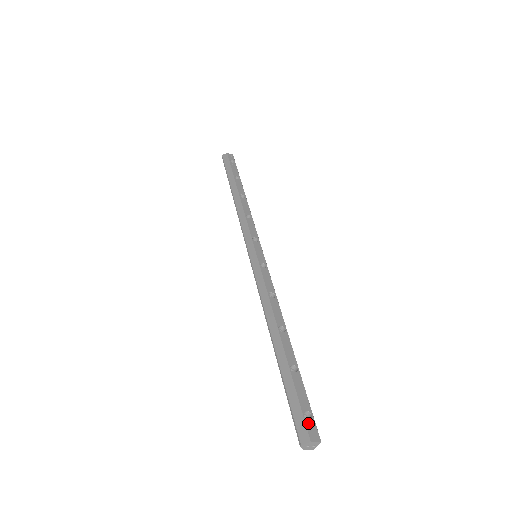
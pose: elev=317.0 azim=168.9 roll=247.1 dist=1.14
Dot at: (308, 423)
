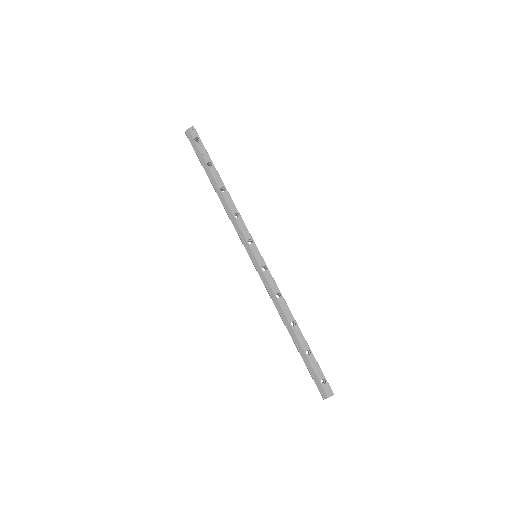
Dot at: (324, 387)
